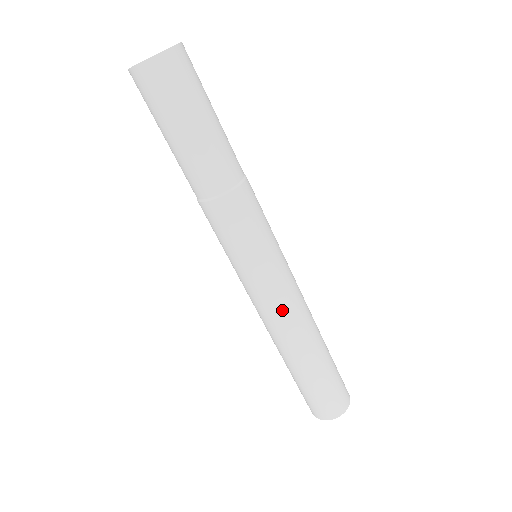
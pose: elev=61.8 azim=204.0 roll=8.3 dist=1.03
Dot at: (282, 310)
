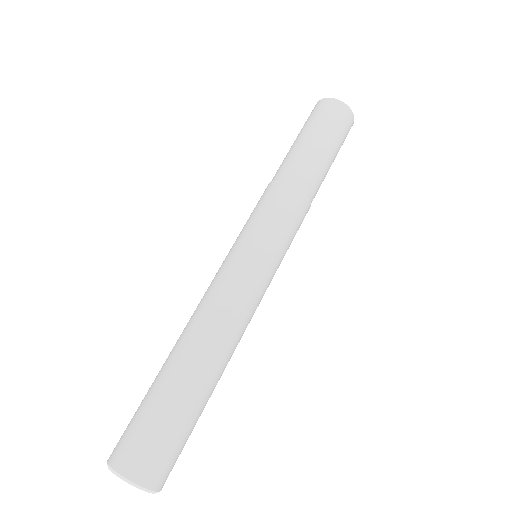
Dot at: (219, 290)
